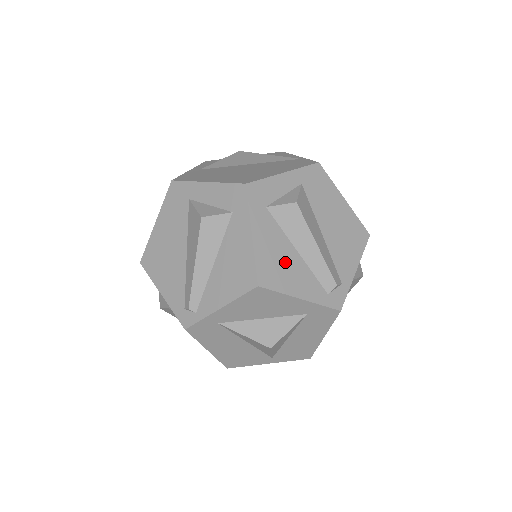
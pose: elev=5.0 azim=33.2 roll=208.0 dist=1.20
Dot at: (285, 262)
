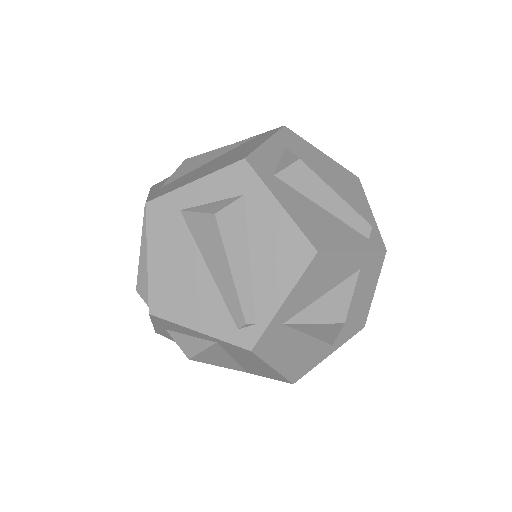
Dot at: (321, 221)
